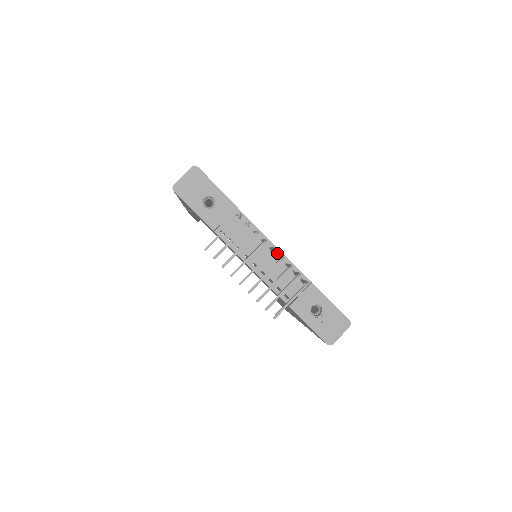
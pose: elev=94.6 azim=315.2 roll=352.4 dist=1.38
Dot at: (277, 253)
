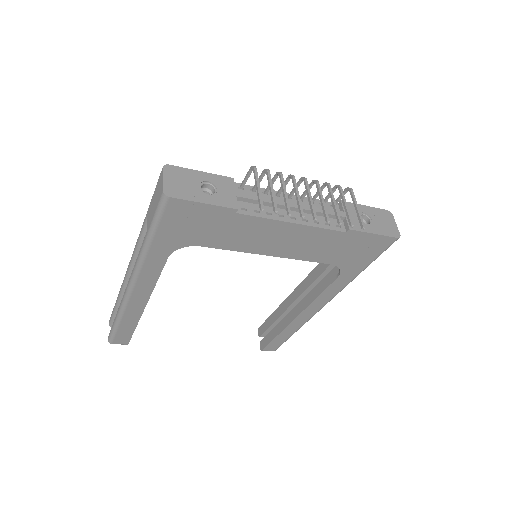
Dot at: occluded
